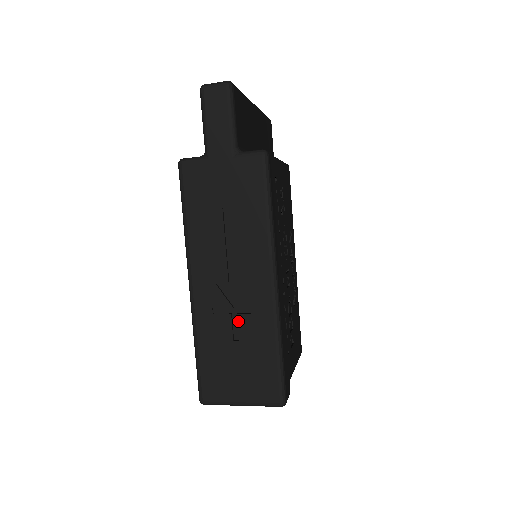
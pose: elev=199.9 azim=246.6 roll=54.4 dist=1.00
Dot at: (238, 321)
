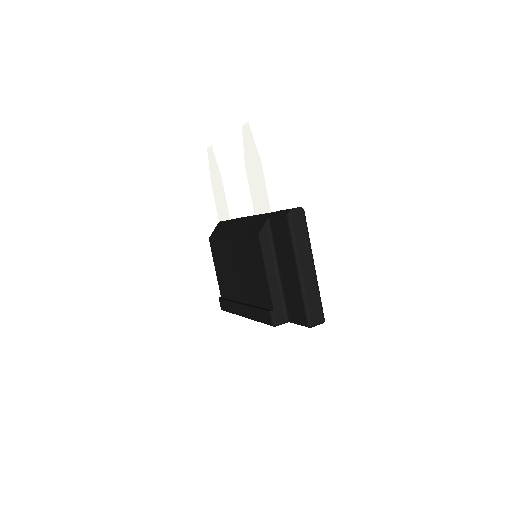
Dot at: occluded
